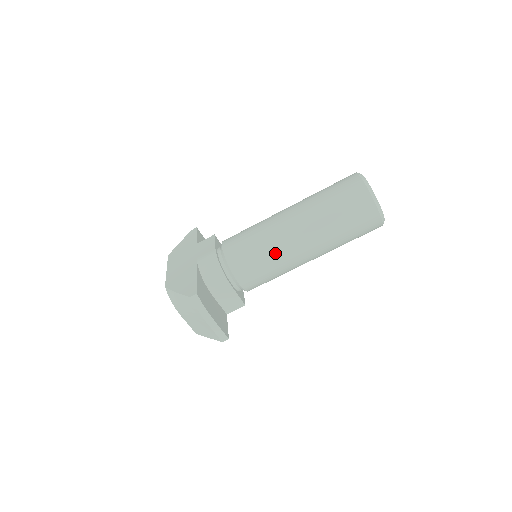
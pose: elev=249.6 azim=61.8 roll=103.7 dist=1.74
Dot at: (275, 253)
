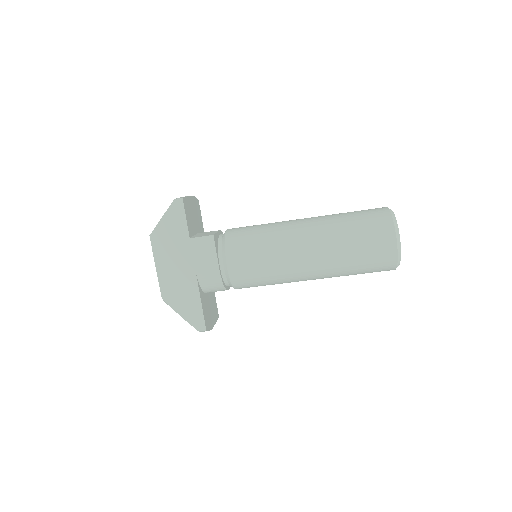
Dot at: occluded
